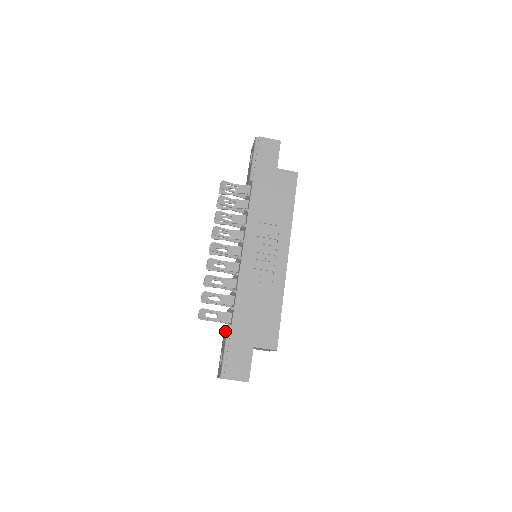
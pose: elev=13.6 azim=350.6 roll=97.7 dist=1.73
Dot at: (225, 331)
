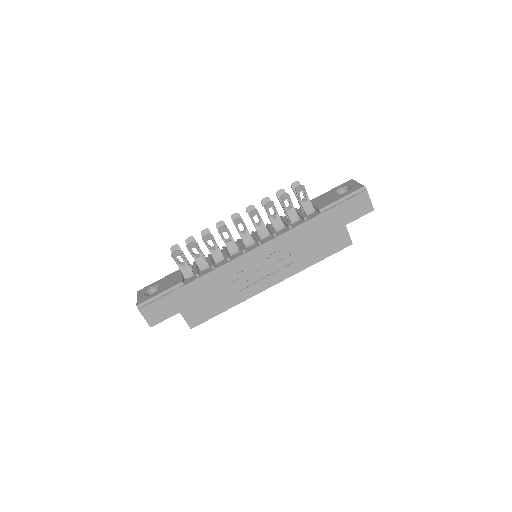
Dot at: (176, 278)
